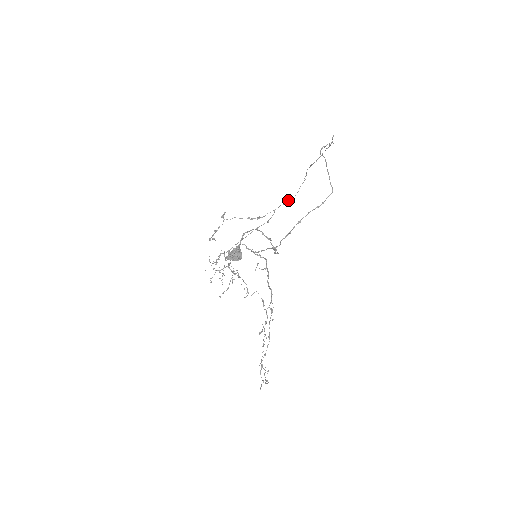
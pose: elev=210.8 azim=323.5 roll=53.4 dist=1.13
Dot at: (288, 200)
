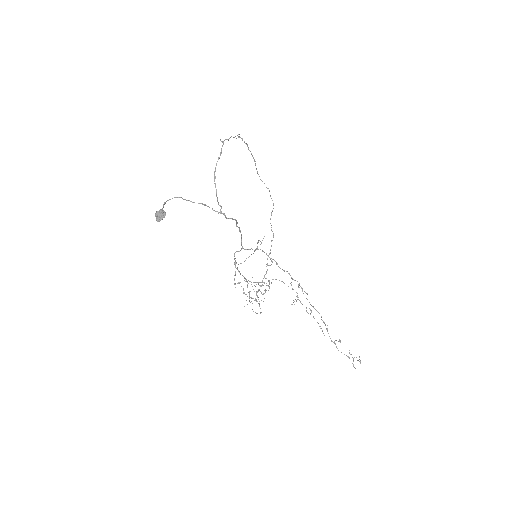
Dot at: (271, 213)
